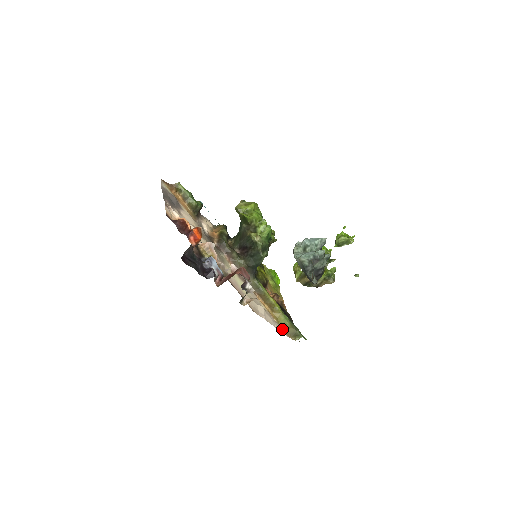
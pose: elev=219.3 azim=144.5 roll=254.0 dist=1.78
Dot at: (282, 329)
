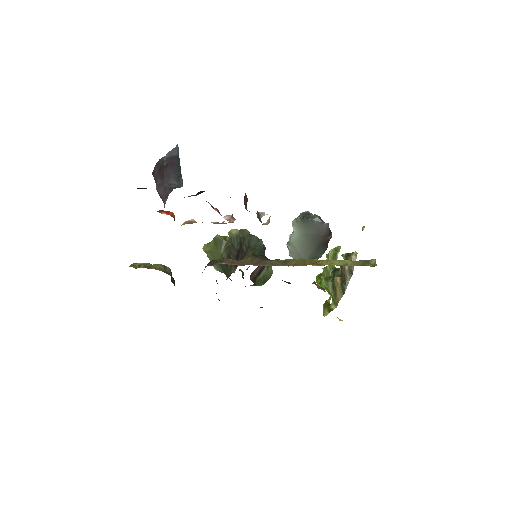
Dot at: occluded
